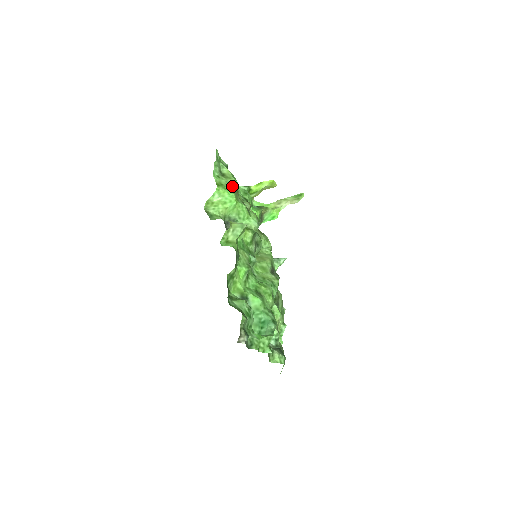
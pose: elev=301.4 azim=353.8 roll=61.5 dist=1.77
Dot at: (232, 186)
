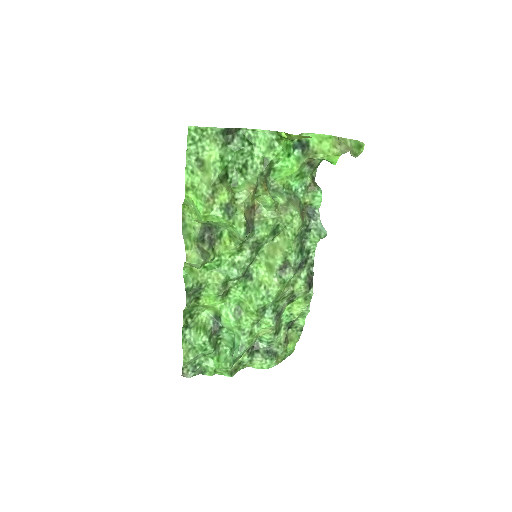
Dot at: (206, 188)
